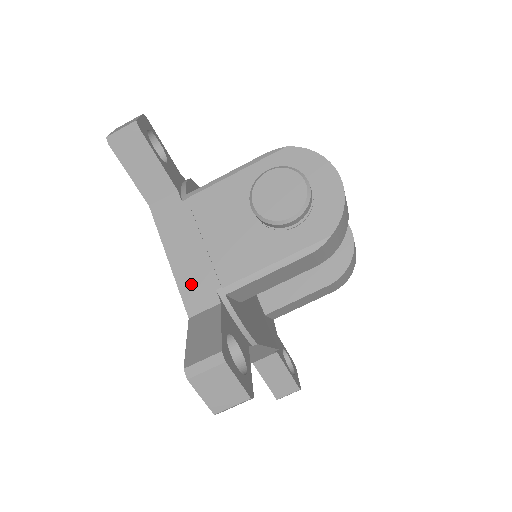
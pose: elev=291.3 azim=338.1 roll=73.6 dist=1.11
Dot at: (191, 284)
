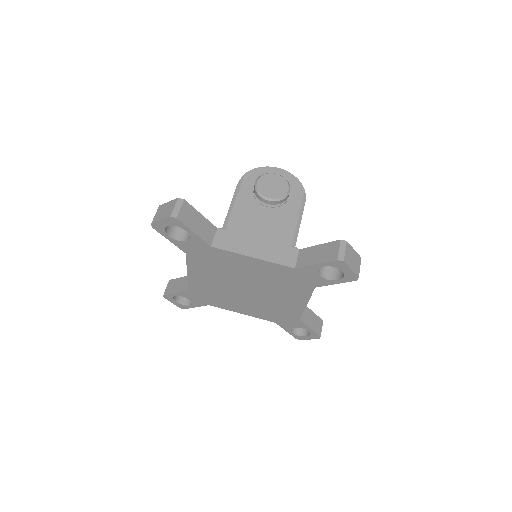
Dot at: (277, 256)
